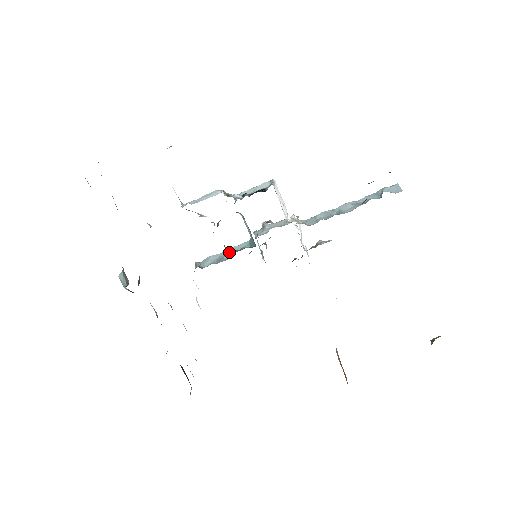
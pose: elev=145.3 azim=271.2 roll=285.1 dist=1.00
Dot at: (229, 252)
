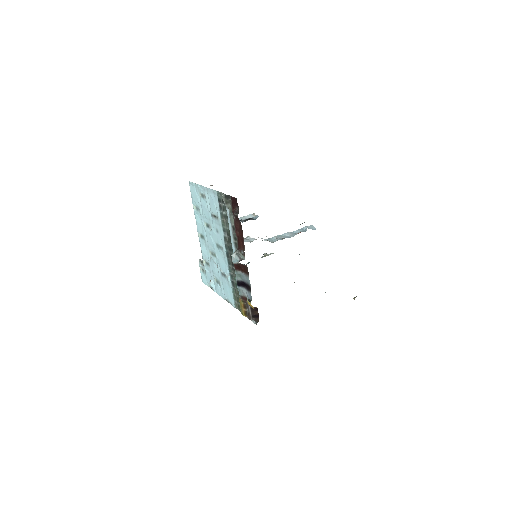
Dot at: occluded
